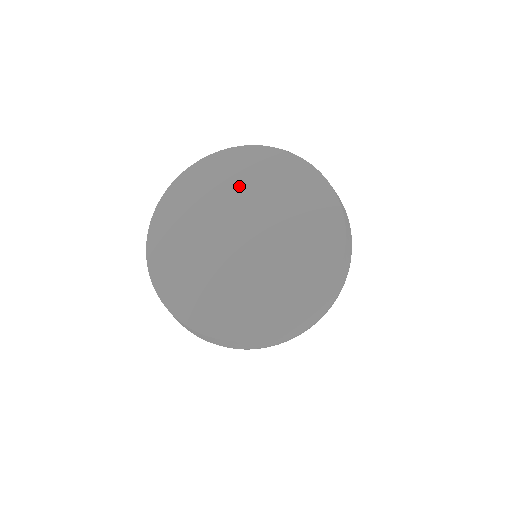
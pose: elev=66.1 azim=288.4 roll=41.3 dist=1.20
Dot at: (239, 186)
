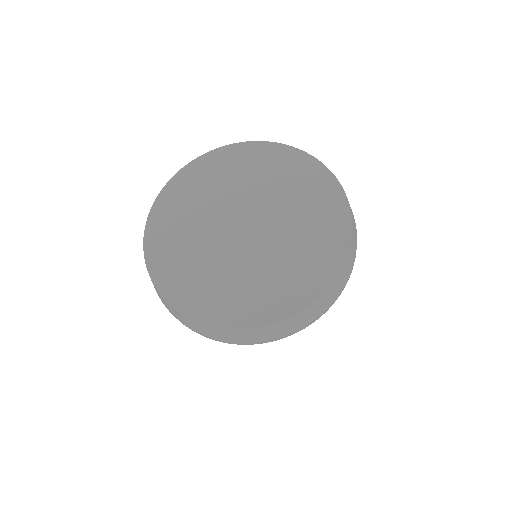
Dot at: (233, 180)
